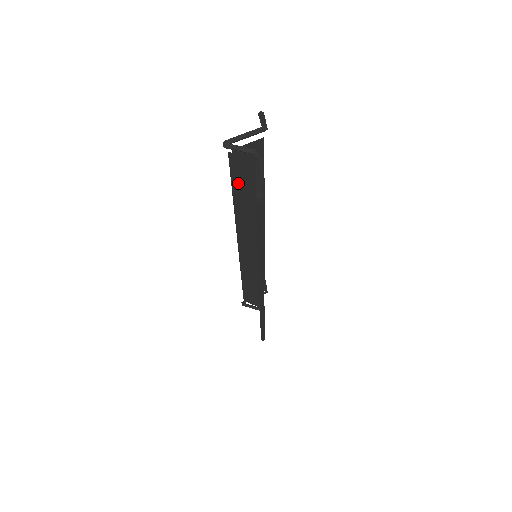
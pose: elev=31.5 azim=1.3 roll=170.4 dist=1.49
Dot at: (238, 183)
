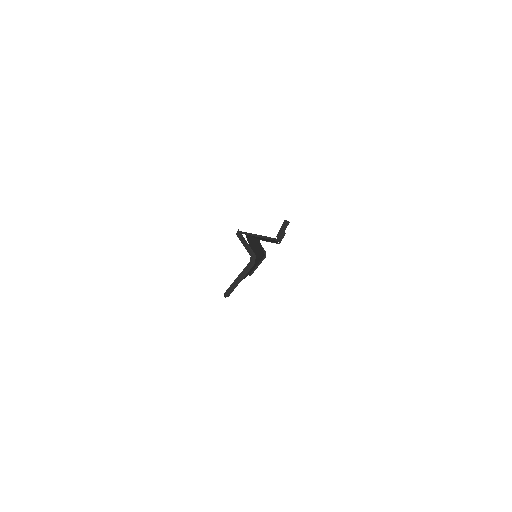
Dot at: occluded
